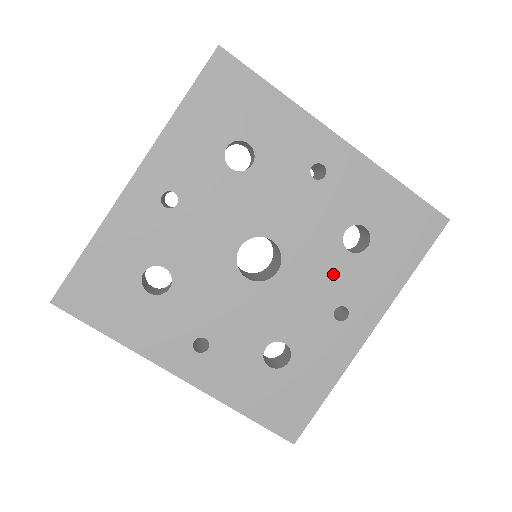
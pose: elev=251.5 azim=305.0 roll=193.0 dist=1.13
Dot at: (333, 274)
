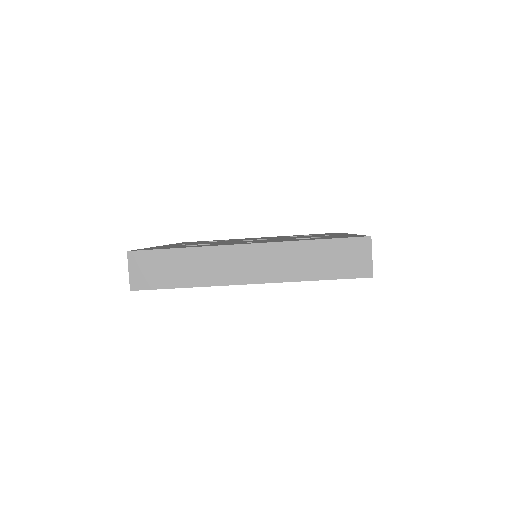
Dot at: occluded
